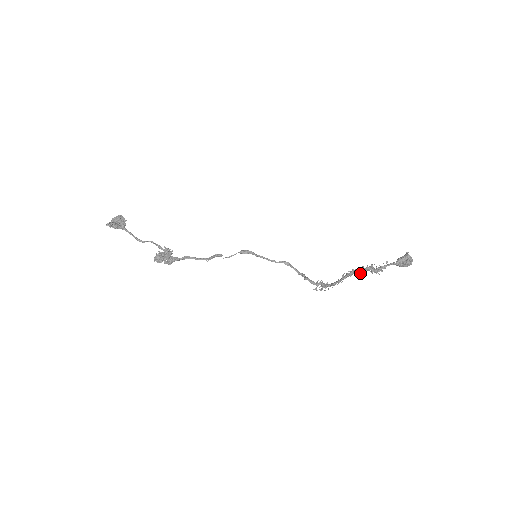
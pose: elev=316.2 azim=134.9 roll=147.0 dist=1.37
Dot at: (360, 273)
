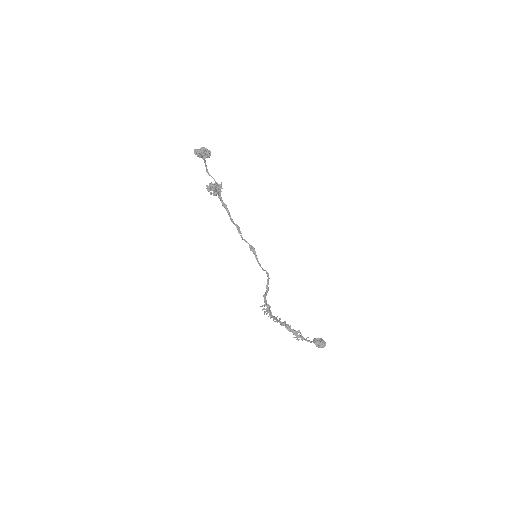
Dot at: (288, 329)
